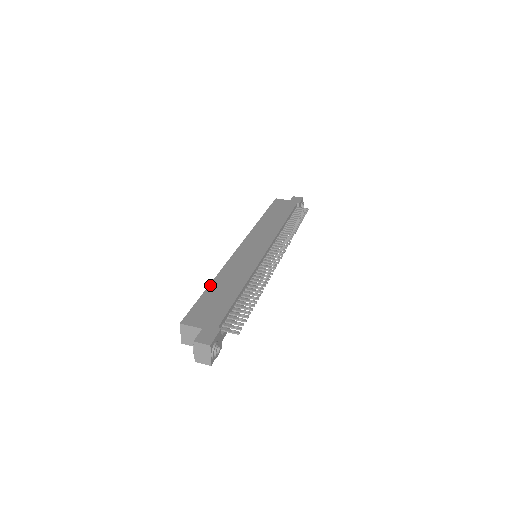
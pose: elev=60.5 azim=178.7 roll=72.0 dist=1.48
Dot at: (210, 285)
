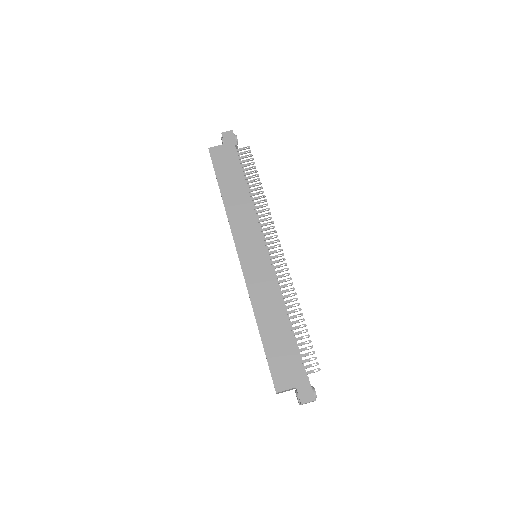
Dot at: (260, 332)
